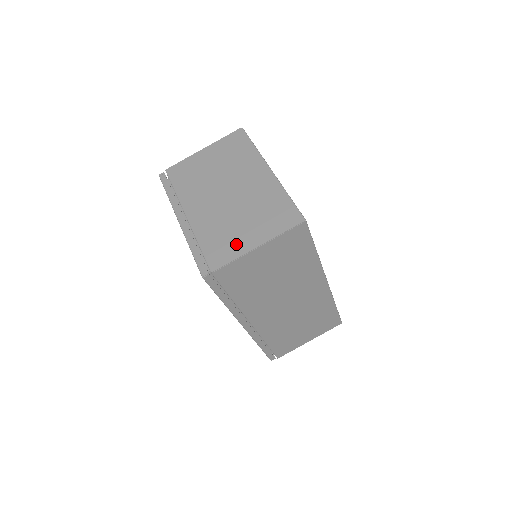
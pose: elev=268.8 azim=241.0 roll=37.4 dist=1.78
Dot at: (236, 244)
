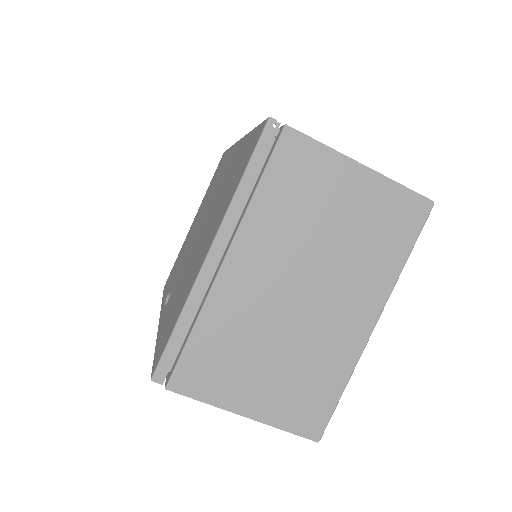
Dot at: (230, 385)
